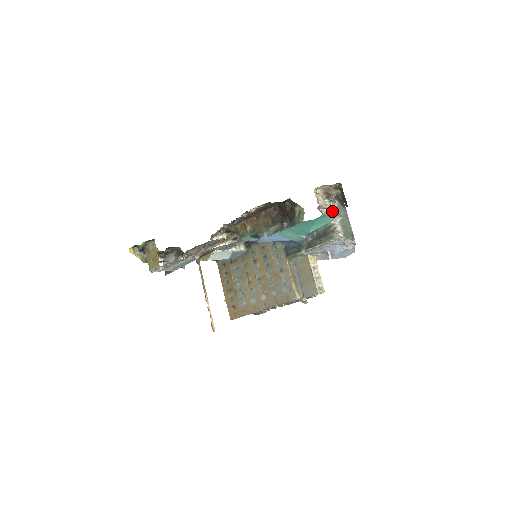
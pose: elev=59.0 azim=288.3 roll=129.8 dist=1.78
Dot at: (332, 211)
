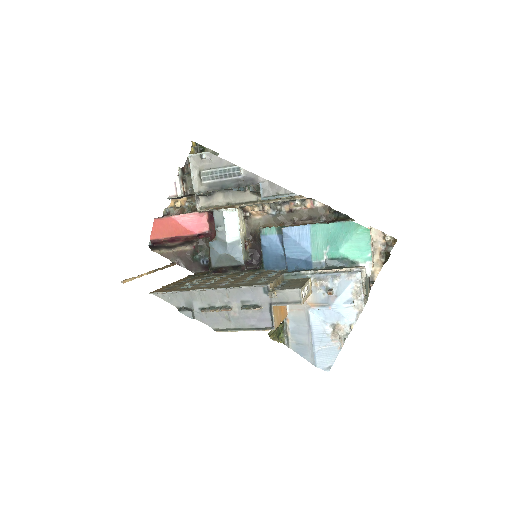
Dot at: occluded
